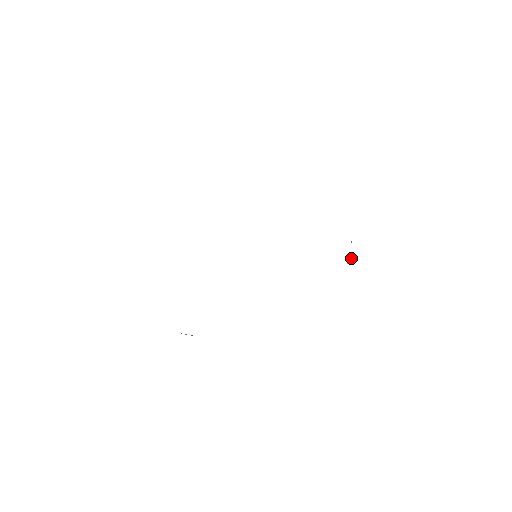
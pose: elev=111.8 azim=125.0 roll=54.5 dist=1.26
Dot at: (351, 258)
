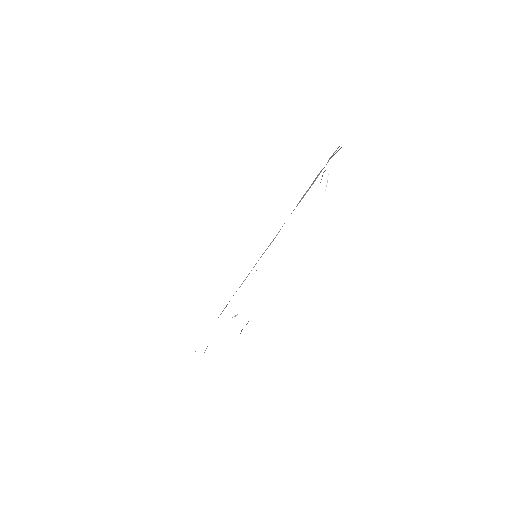
Dot at: (327, 181)
